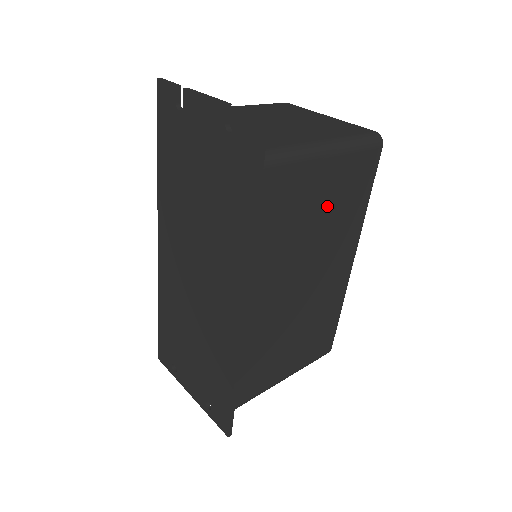
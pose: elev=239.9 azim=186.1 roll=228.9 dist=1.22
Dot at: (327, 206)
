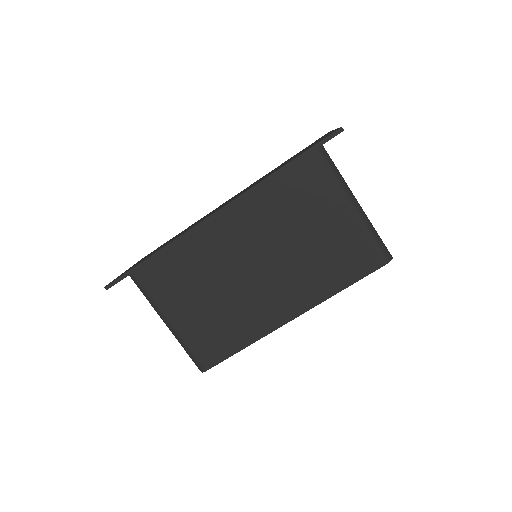
Dot at: (319, 239)
